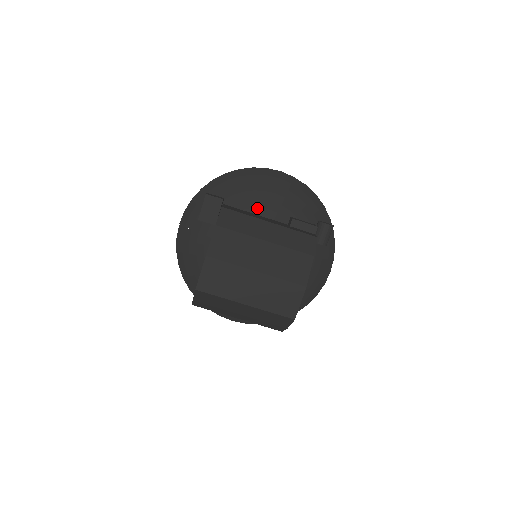
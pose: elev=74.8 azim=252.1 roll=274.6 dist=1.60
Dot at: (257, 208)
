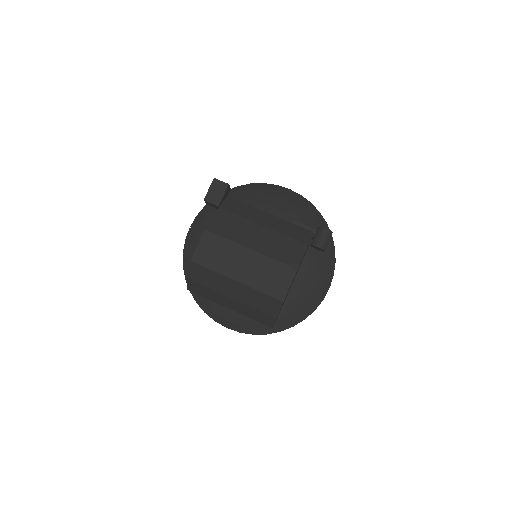
Dot at: occluded
